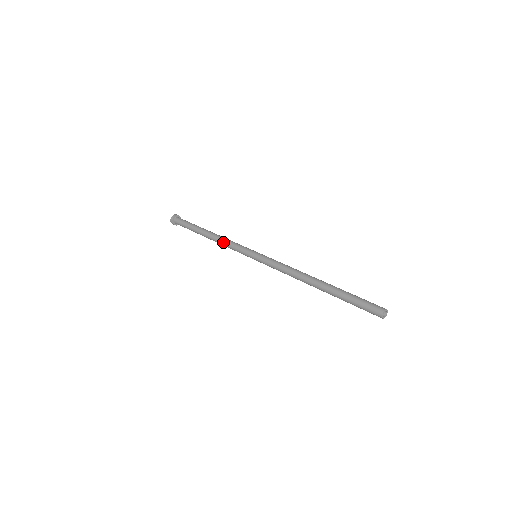
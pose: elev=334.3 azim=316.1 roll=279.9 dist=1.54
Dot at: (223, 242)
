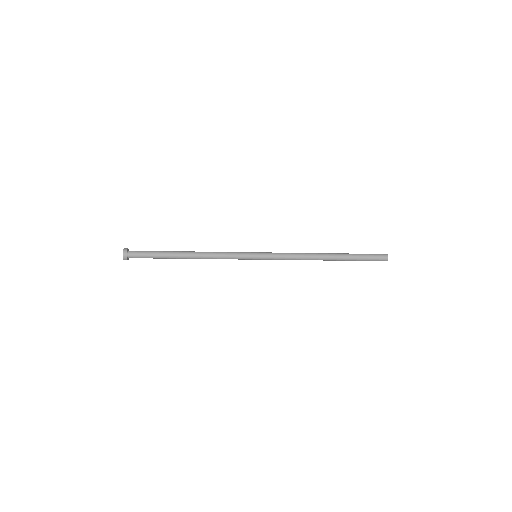
Dot at: (213, 254)
